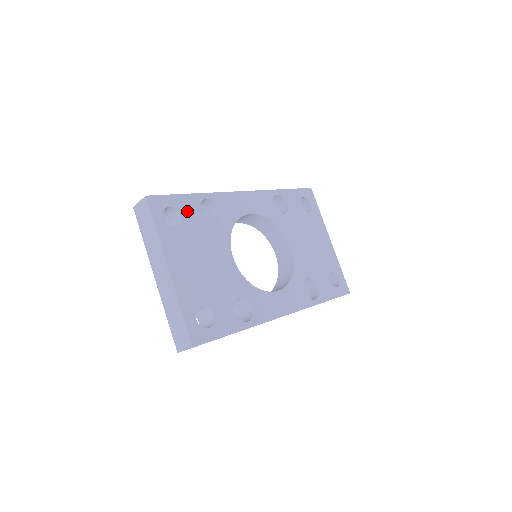
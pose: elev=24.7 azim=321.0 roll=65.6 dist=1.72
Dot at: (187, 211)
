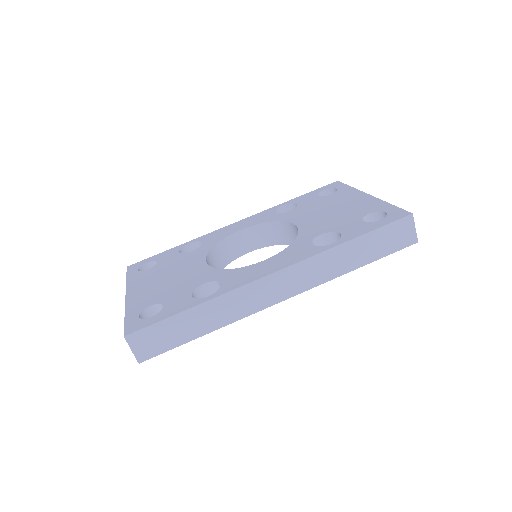
Dot at: (164, 258)
